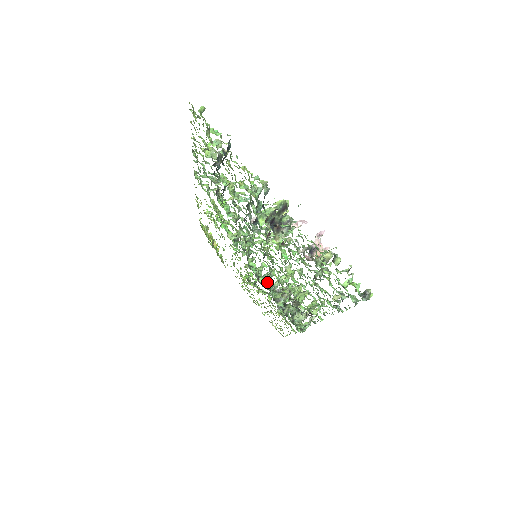
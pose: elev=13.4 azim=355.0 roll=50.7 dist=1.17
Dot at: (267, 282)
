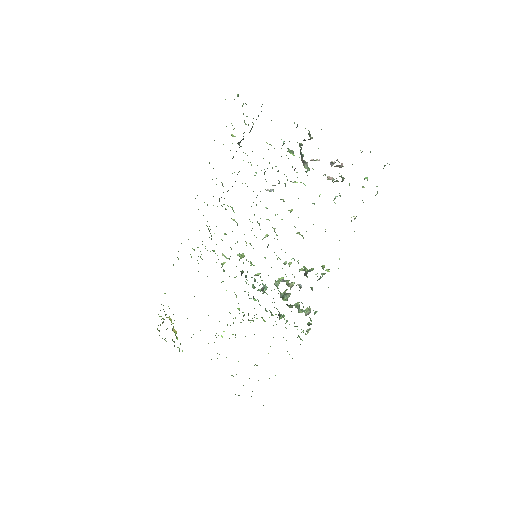
Dot at: occluded
